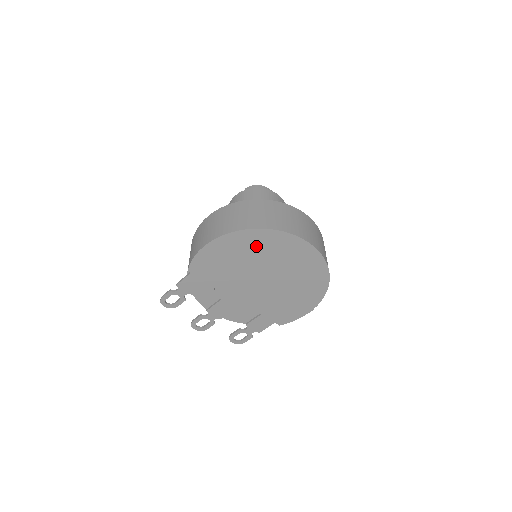
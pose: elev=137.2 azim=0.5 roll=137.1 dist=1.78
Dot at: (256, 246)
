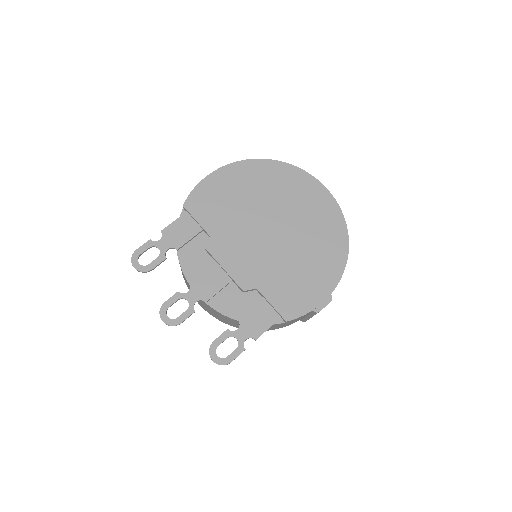
Dot at: (266, 181)
